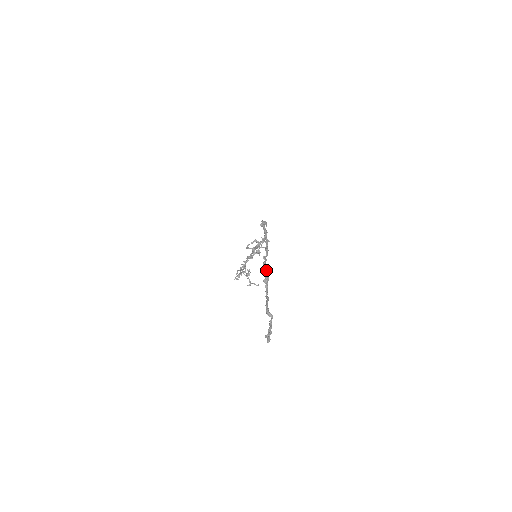
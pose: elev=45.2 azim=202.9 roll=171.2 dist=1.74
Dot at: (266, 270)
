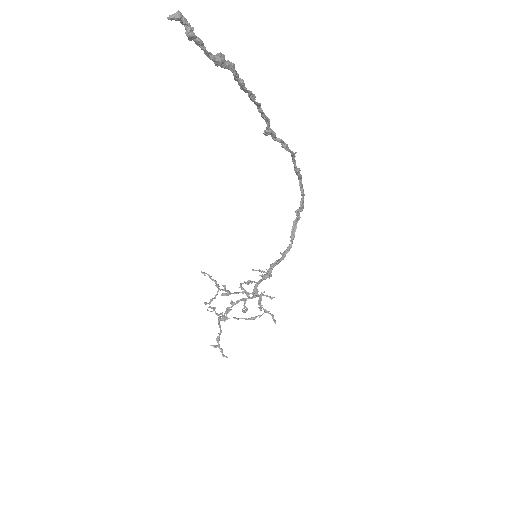
Dot at: occluded
